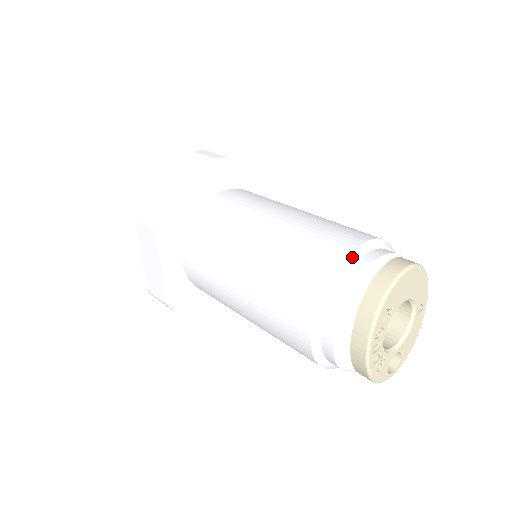
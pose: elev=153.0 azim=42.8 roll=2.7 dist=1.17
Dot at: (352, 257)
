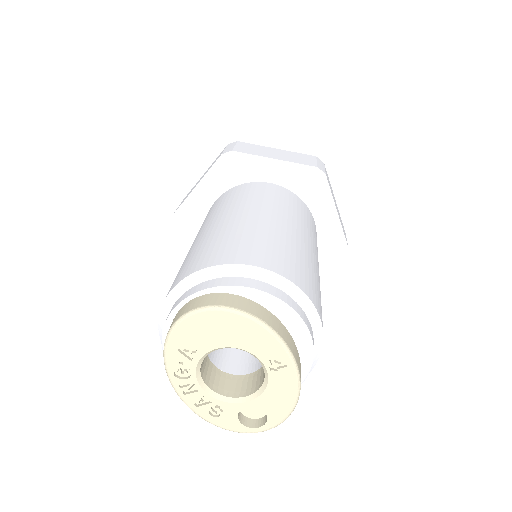
Dot at: (187, 282)
